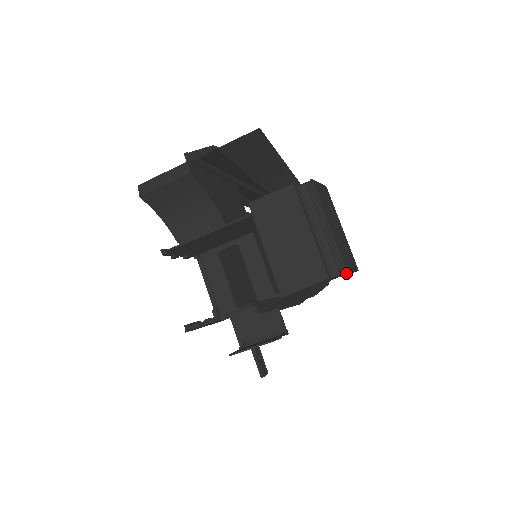
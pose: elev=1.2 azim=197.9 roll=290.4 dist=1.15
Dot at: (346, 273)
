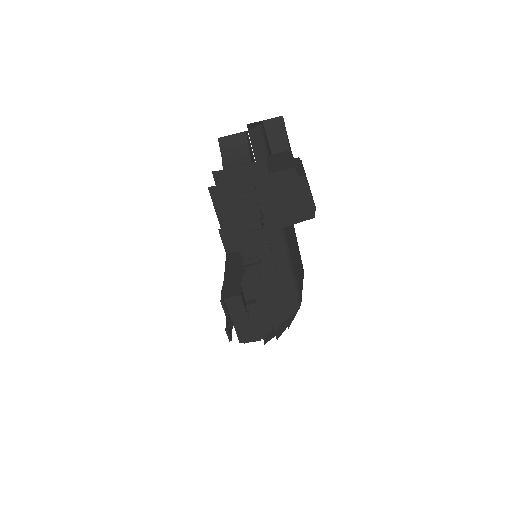
Dot at: (306, 178)
